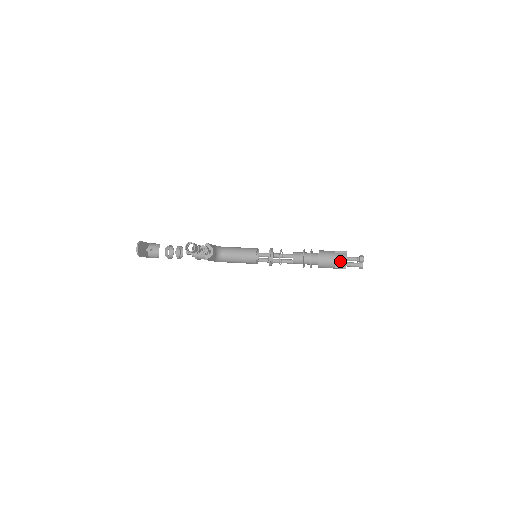
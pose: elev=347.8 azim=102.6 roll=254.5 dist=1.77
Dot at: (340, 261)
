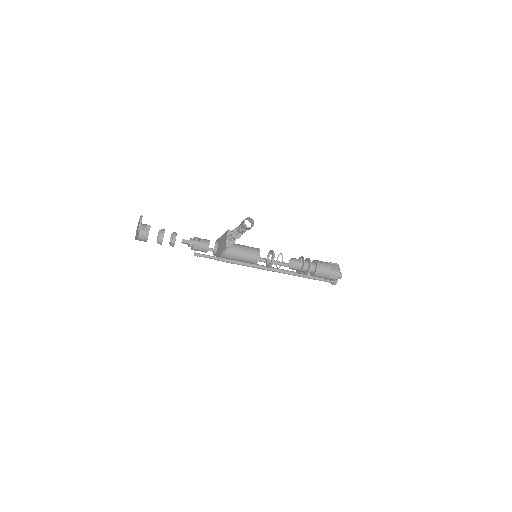
Dot at: (335, 271)
